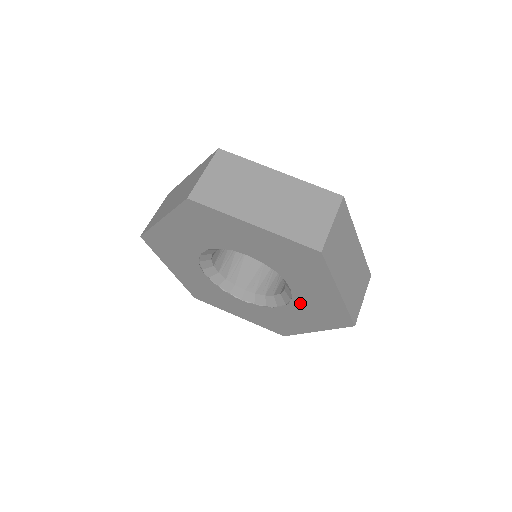
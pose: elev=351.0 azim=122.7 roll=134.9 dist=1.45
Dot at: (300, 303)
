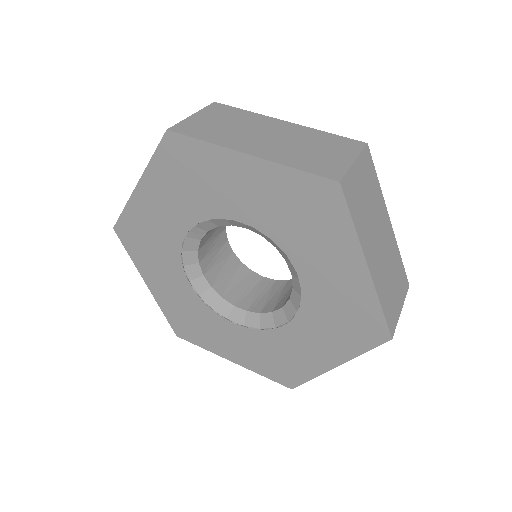
Dot at: (283, 236)
